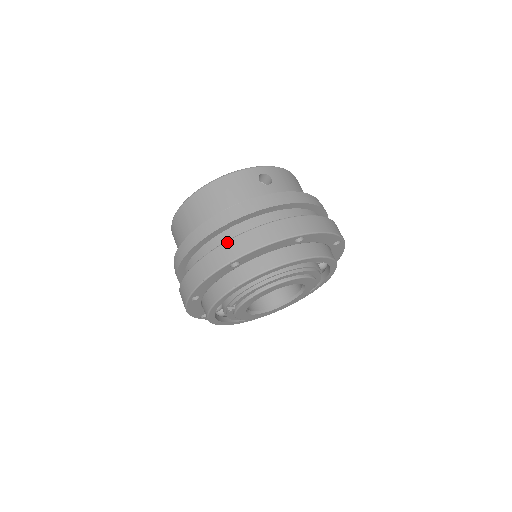
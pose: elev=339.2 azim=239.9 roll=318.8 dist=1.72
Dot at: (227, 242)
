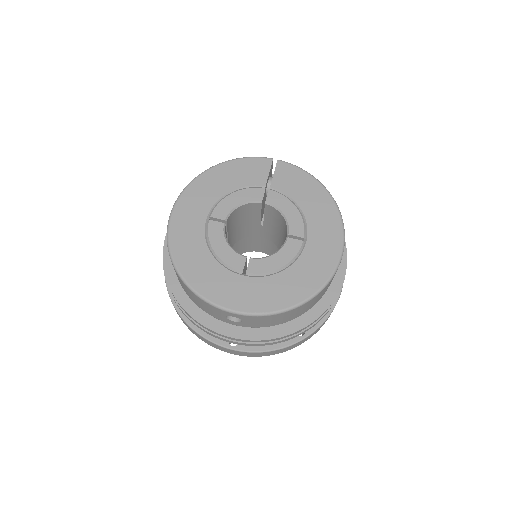
Dot at: occluded
